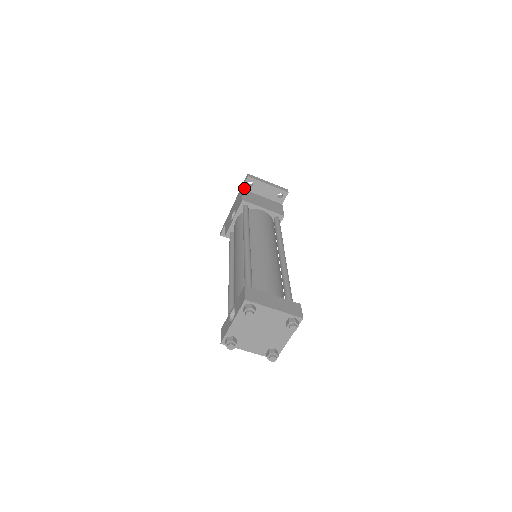
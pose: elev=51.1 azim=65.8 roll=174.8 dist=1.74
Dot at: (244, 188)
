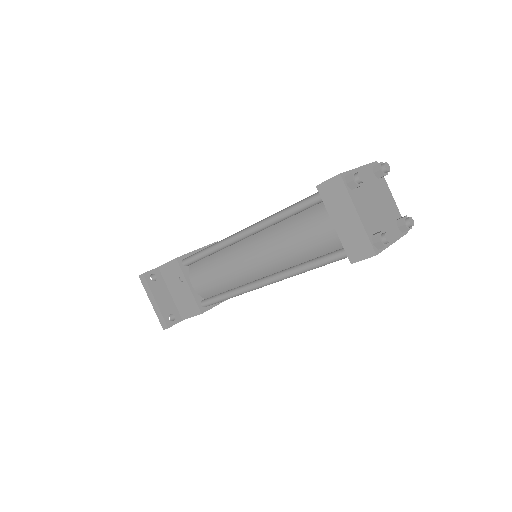
Dot at: occluded
